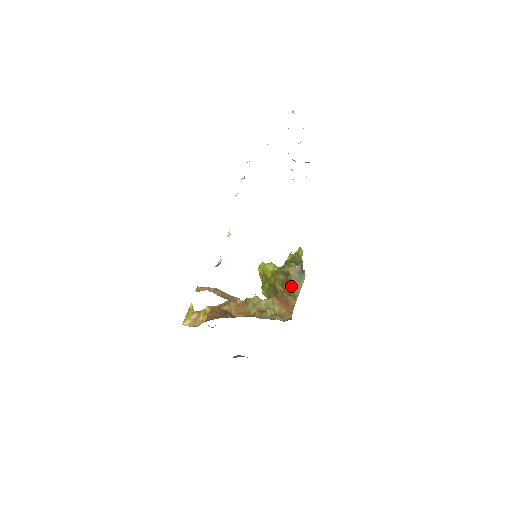
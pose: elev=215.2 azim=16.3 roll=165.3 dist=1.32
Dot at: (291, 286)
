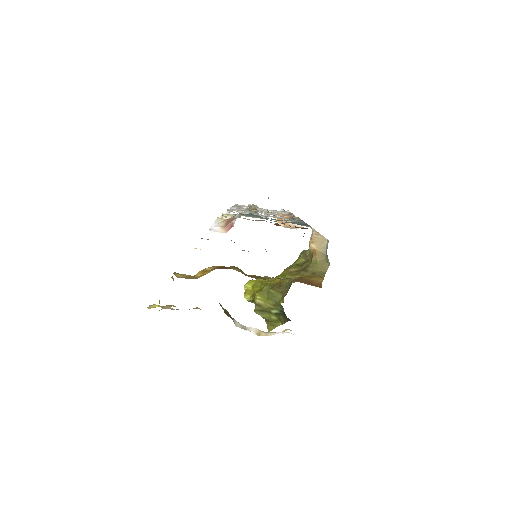
Dot at: (314, 267)
